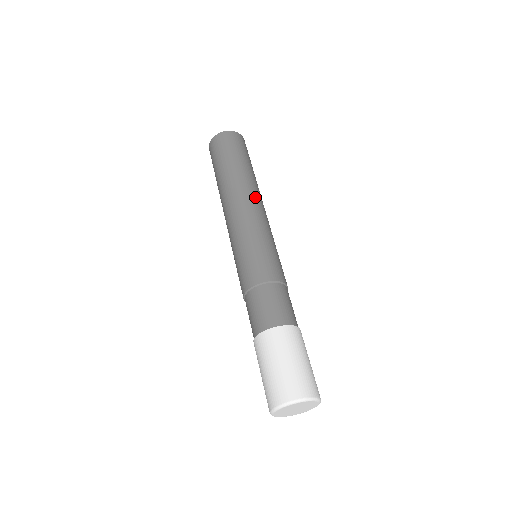
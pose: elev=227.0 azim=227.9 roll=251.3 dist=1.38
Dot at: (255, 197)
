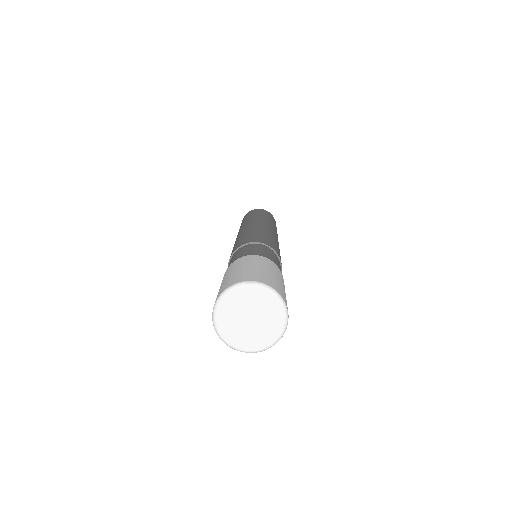
Dot at: occluded
